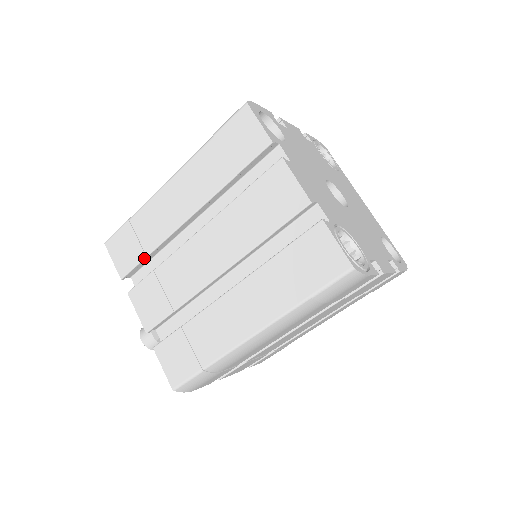
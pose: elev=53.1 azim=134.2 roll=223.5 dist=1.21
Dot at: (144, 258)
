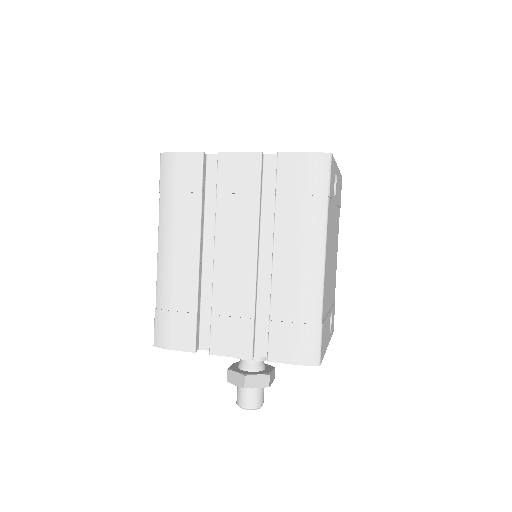
Dot at: occluded
